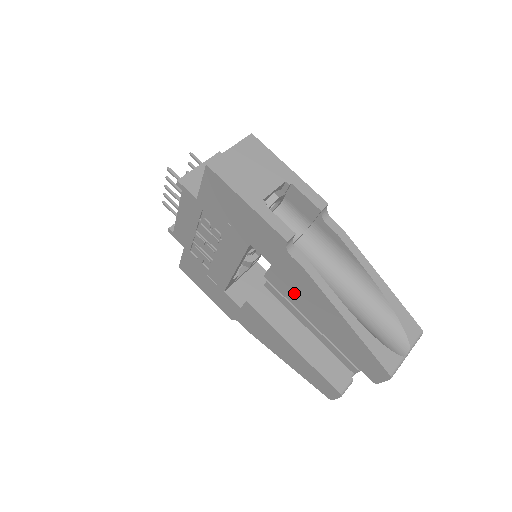
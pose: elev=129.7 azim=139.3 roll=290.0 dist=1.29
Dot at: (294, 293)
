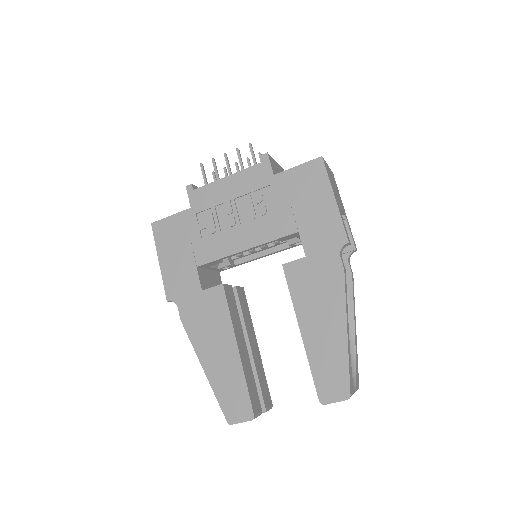
Dot at: (307, 290)
